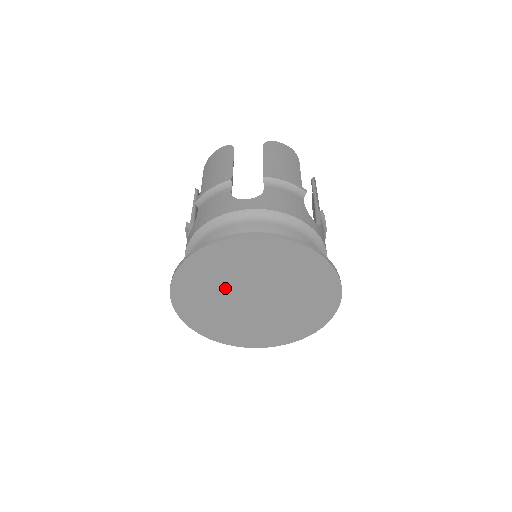
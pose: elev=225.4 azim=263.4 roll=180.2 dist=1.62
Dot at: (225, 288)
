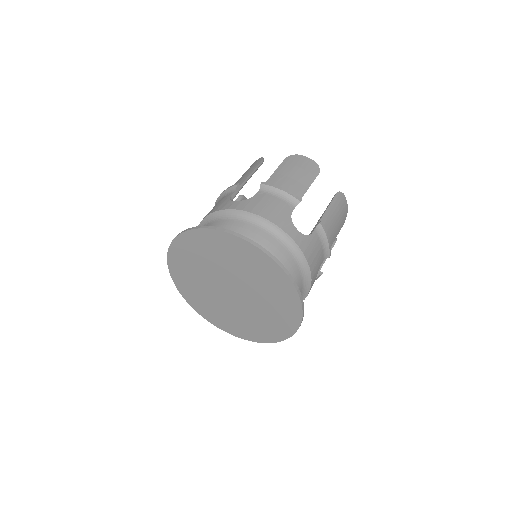
Dot at: (224, 267)
